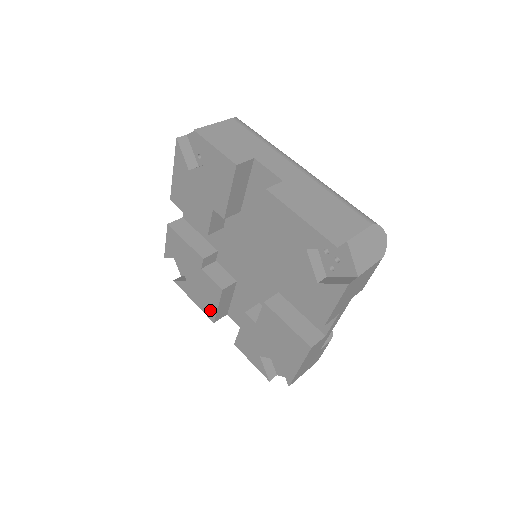
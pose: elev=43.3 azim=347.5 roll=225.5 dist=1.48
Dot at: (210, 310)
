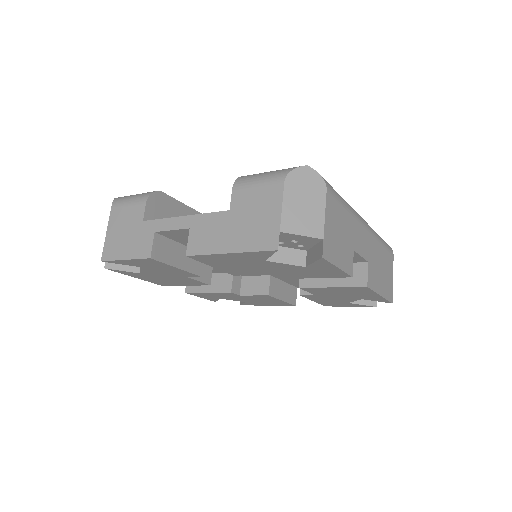
Dot at: (167, 284)
